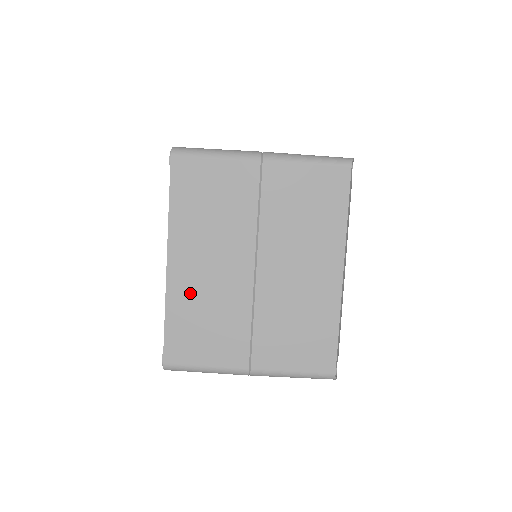
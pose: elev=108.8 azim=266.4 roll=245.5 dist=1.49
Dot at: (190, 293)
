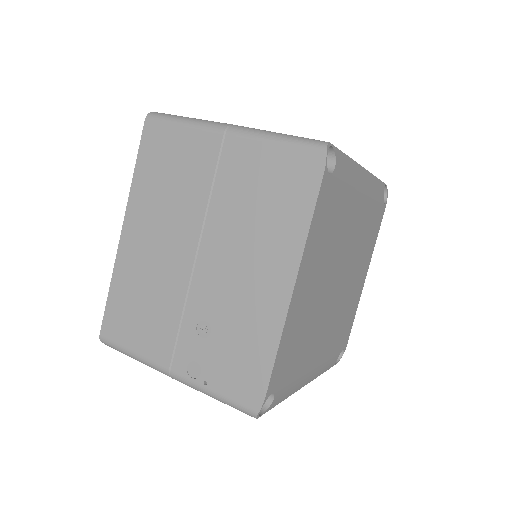
Dot at: occluded
